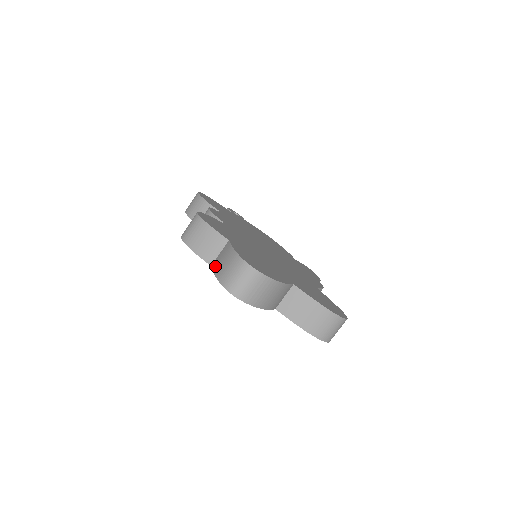
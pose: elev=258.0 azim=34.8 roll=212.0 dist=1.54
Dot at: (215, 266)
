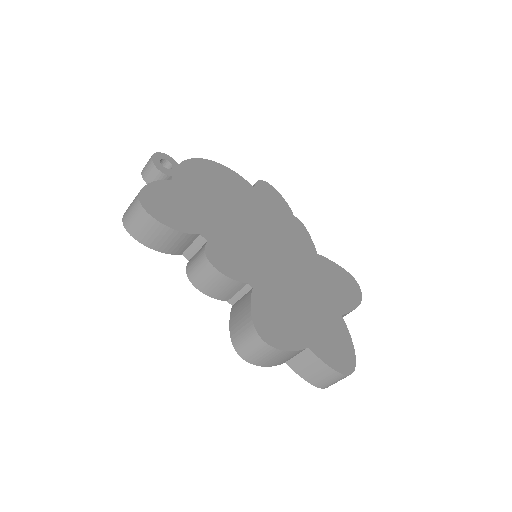
Dot at: (298, 370)
